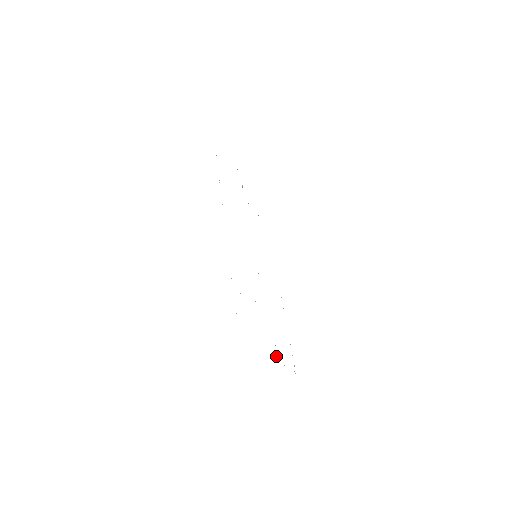
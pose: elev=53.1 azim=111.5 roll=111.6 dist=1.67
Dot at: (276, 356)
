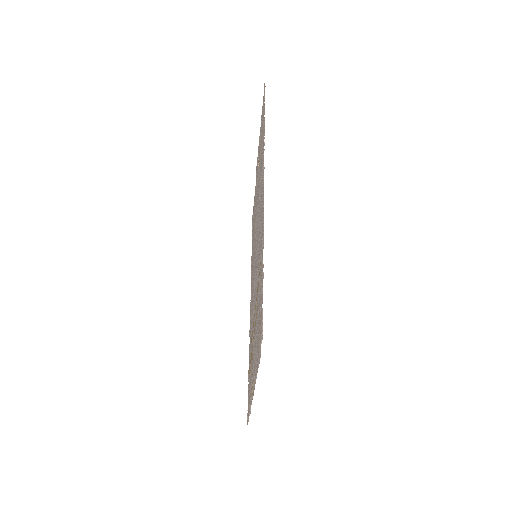
Dot at: (251, 398)
